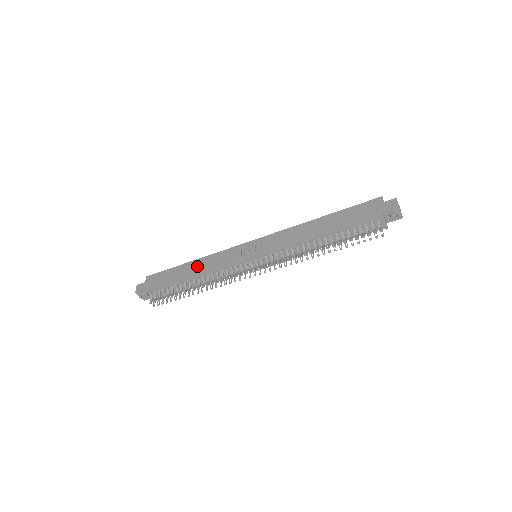
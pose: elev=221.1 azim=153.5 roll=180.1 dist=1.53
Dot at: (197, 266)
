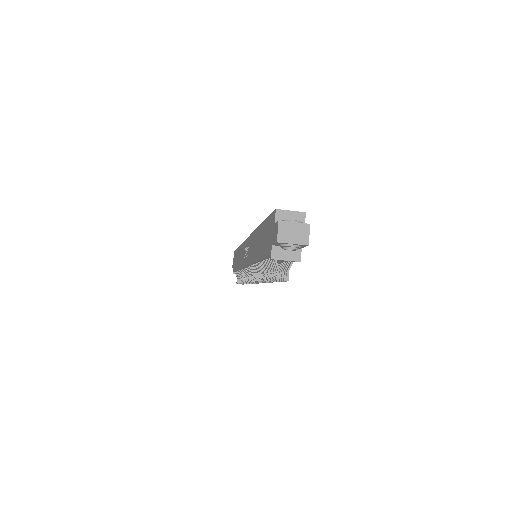
Dot at: (239, 255)
